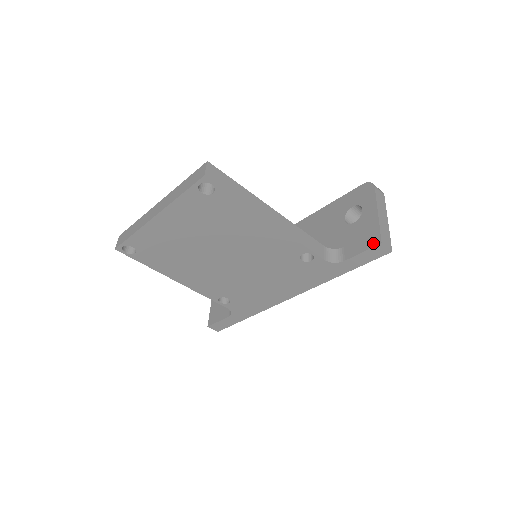
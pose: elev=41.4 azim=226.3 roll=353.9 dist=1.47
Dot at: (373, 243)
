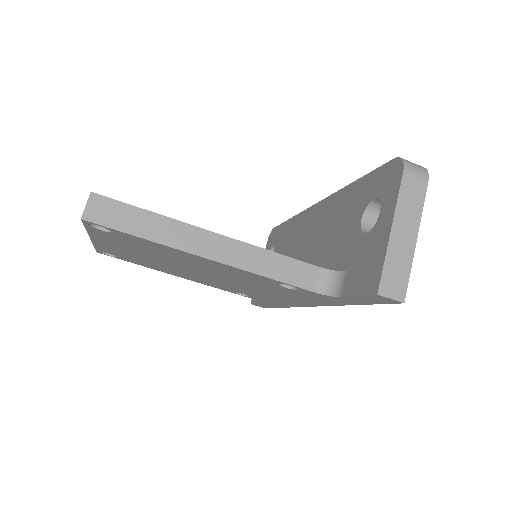
Dot at: (370, 288)
